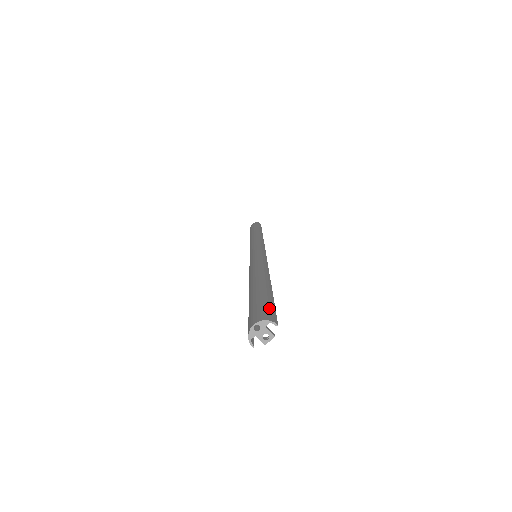
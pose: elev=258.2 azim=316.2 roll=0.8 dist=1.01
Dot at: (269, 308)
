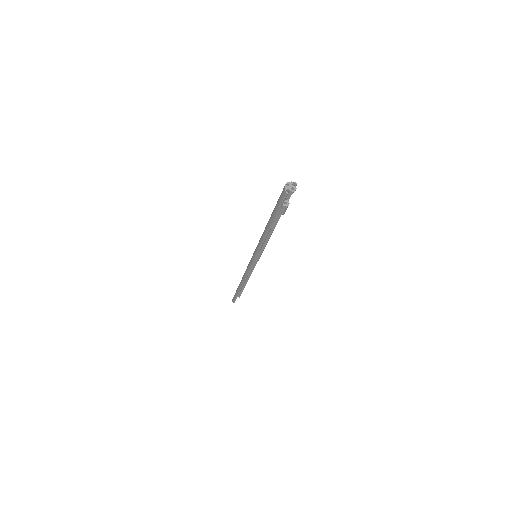
Dot at: occluded
